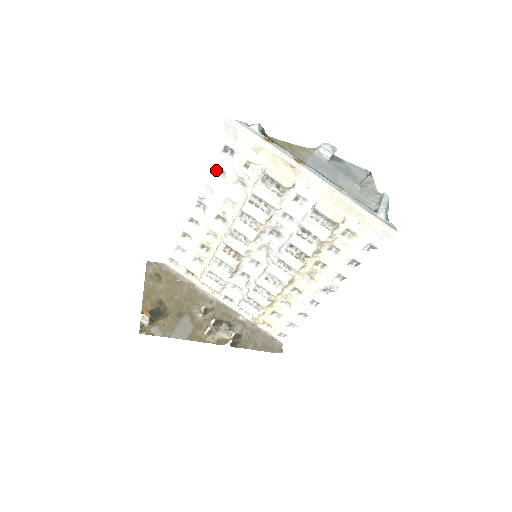
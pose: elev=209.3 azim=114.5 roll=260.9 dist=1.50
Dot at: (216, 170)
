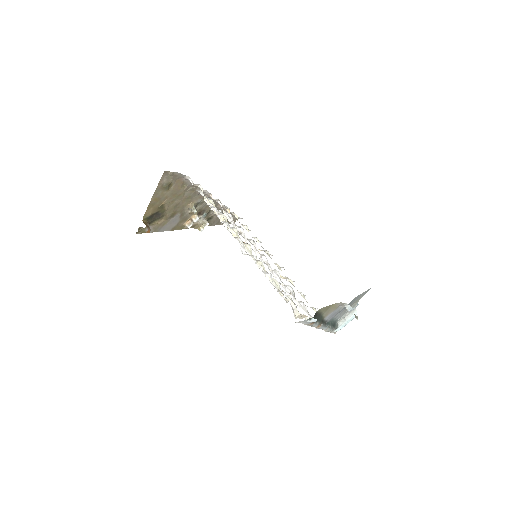
Dot at: occluded
